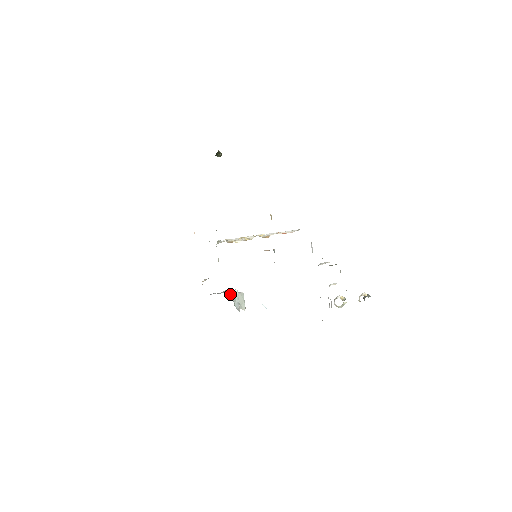
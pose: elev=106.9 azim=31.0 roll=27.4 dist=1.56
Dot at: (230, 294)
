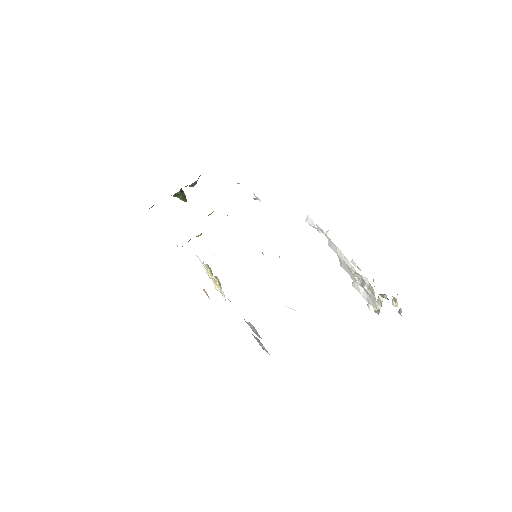
Dot at: occluded
